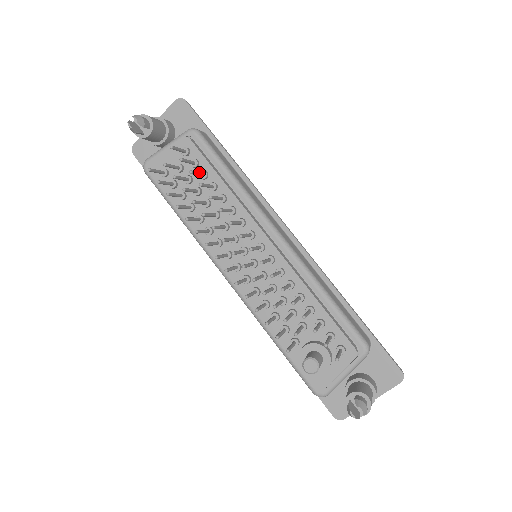
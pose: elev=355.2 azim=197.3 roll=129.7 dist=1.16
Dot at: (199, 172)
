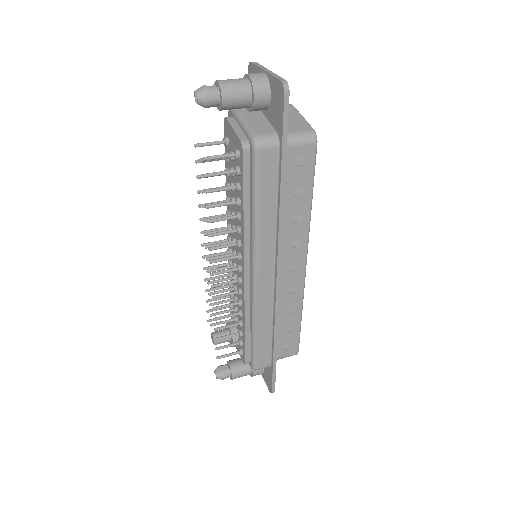
Dot at: (225, 189)
